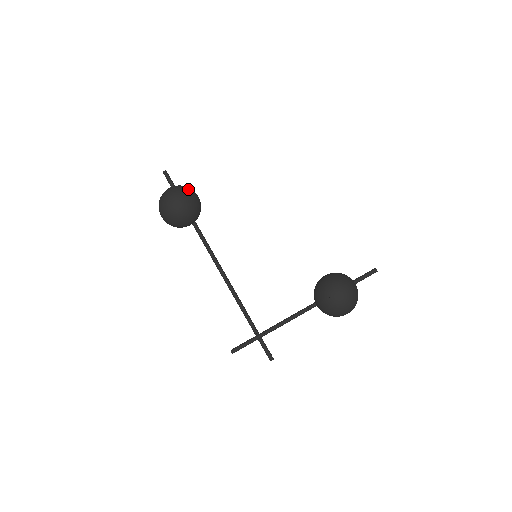
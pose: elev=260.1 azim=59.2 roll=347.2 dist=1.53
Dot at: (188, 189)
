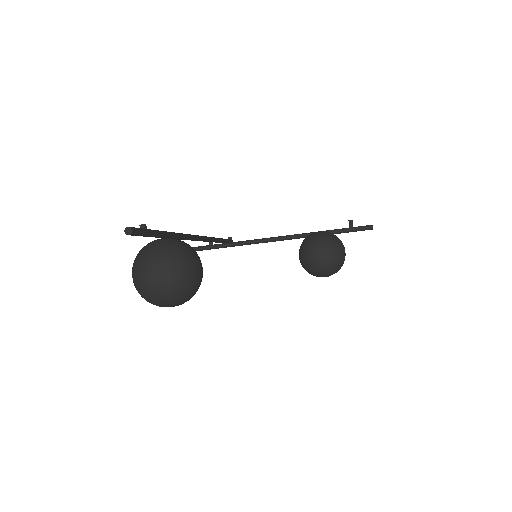
Dot at: (192, 285)
